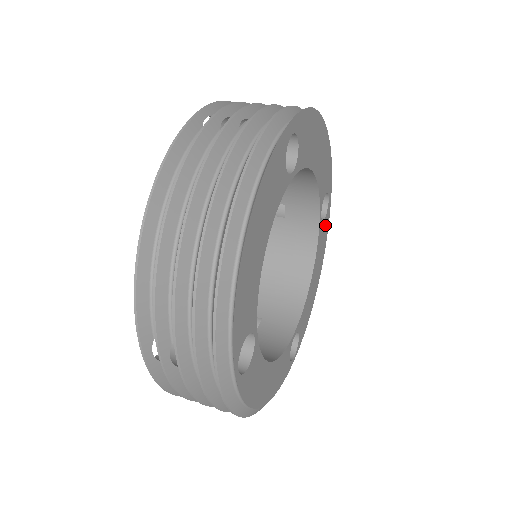
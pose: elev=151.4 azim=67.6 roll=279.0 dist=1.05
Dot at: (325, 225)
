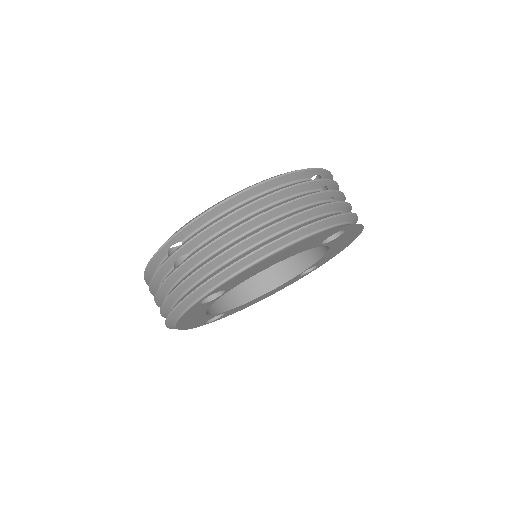
Dot at: (297, 279)
